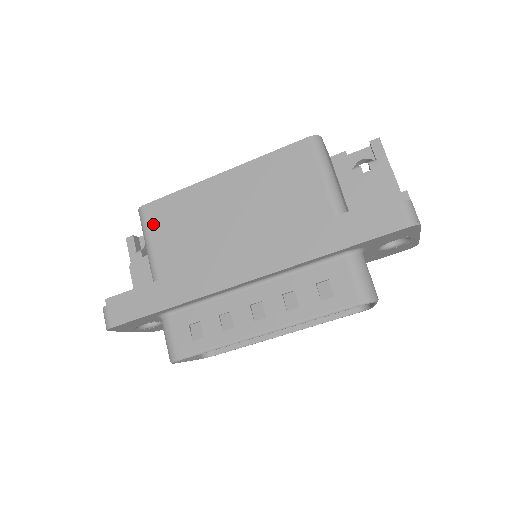
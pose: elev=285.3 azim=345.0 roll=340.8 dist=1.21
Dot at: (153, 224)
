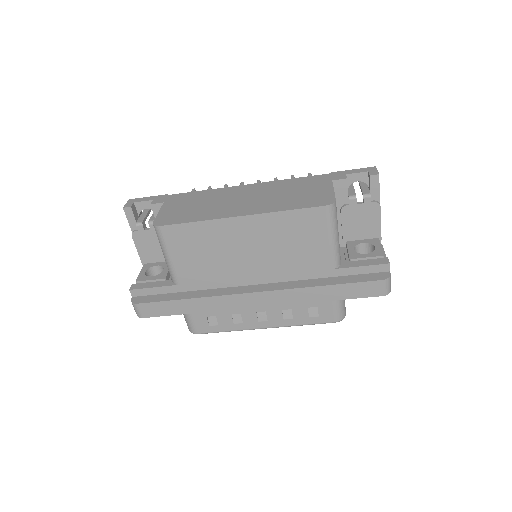
Dot at: (172, 244)
